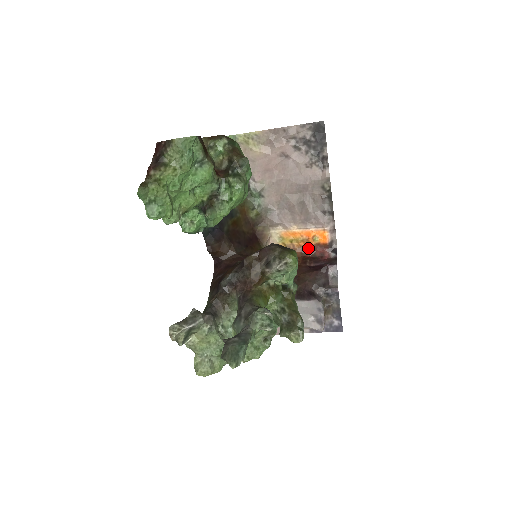
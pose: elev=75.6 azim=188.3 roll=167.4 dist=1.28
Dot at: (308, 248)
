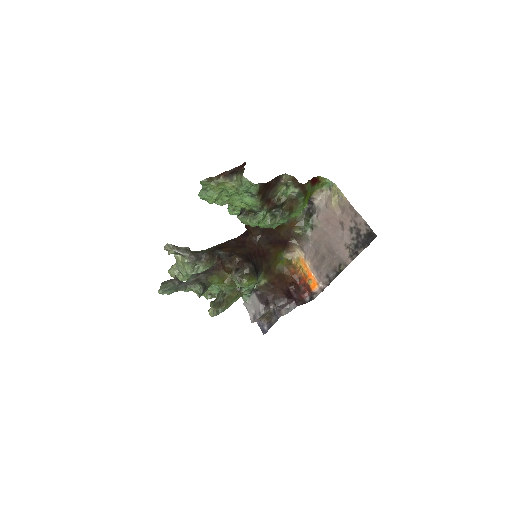
Dot at: (303, 280)
